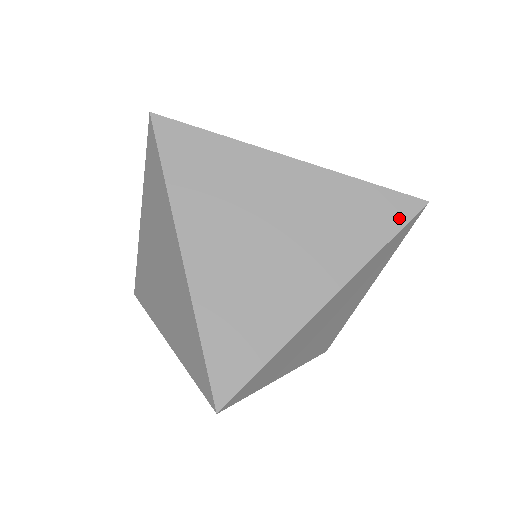
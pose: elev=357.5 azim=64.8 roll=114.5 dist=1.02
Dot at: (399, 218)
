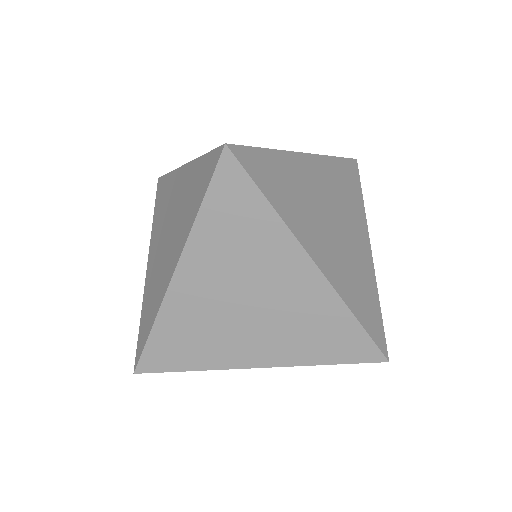
Dot at: occluded
